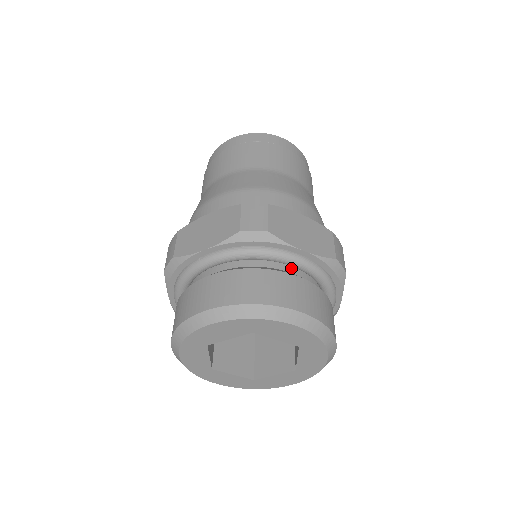
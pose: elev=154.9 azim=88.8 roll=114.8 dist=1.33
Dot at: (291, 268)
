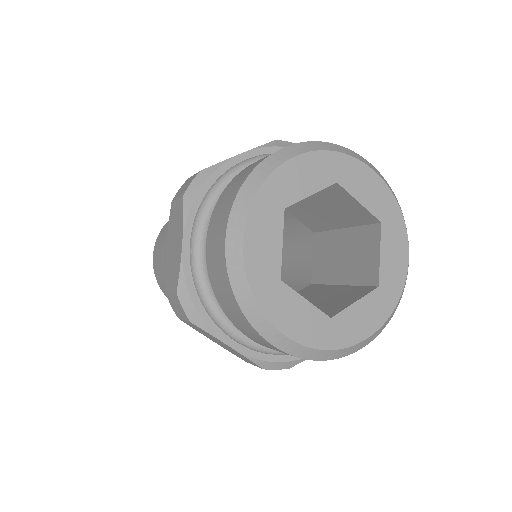
Dot at: occluded
